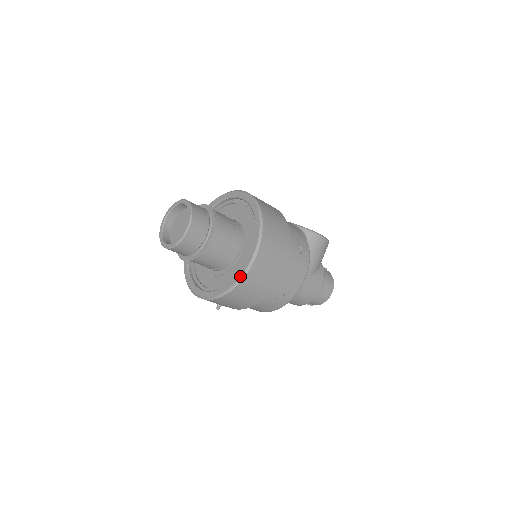
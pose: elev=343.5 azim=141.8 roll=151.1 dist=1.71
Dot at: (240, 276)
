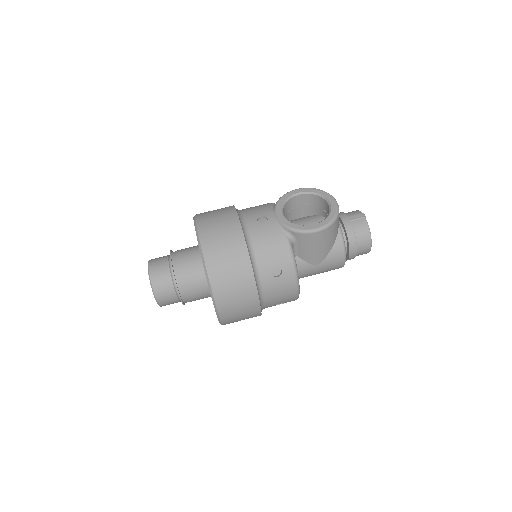
Dot at: (219, 322)
